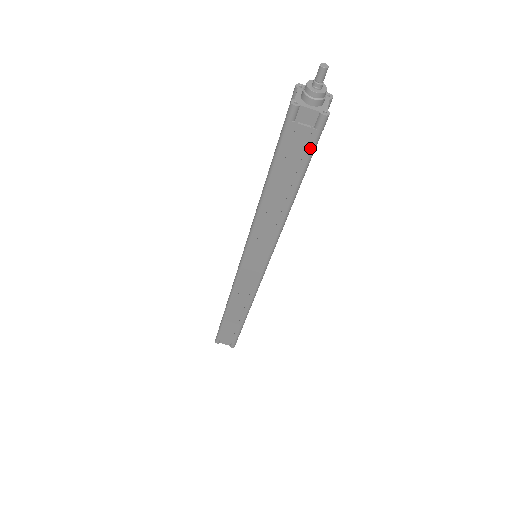
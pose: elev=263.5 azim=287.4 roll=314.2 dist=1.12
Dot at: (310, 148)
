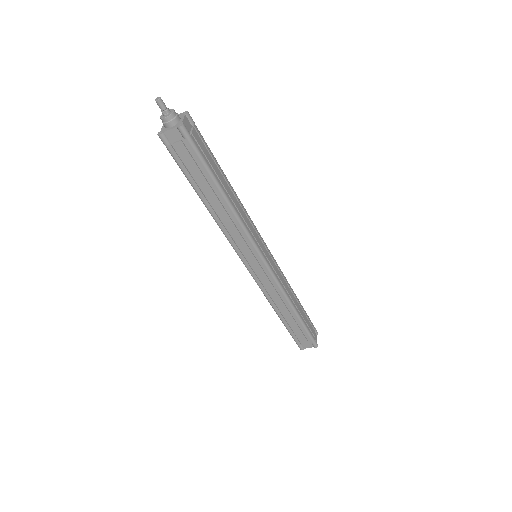
Dot at: (195, 153)
